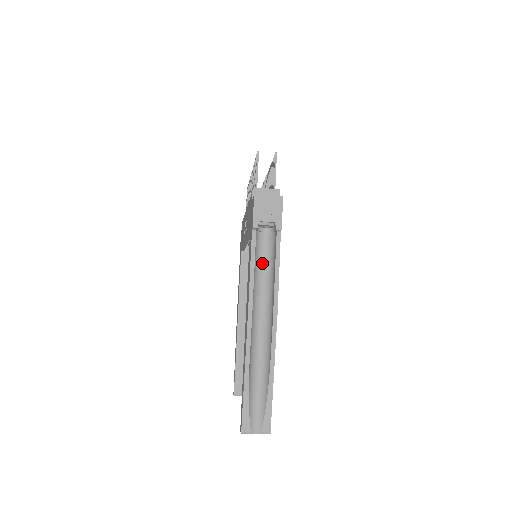
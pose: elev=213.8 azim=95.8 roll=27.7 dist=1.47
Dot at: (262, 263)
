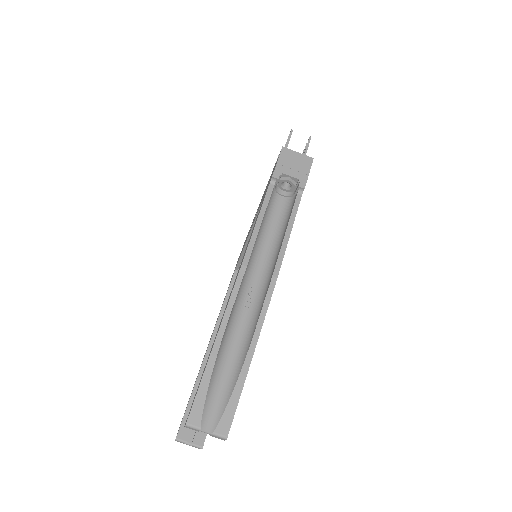
Dot at: (271, 225)
